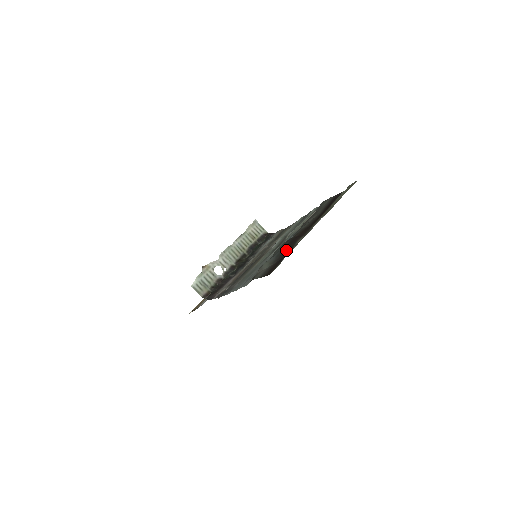
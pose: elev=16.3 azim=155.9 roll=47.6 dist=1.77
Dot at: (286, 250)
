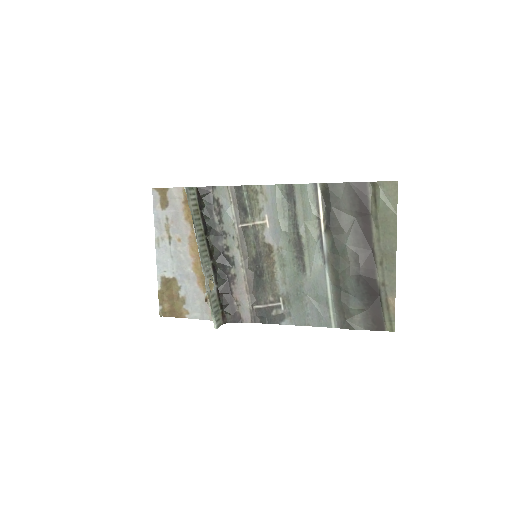
Dot at: (371, 293)
